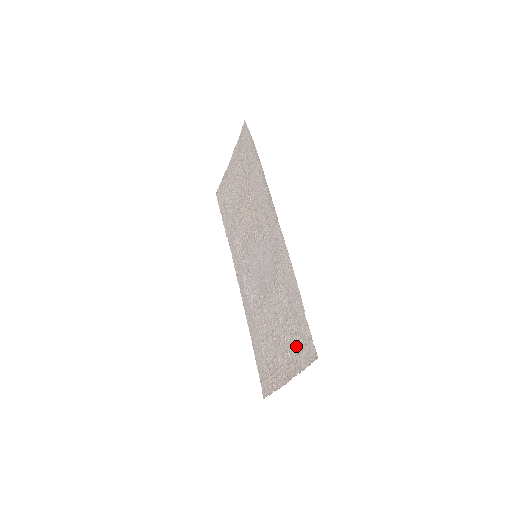
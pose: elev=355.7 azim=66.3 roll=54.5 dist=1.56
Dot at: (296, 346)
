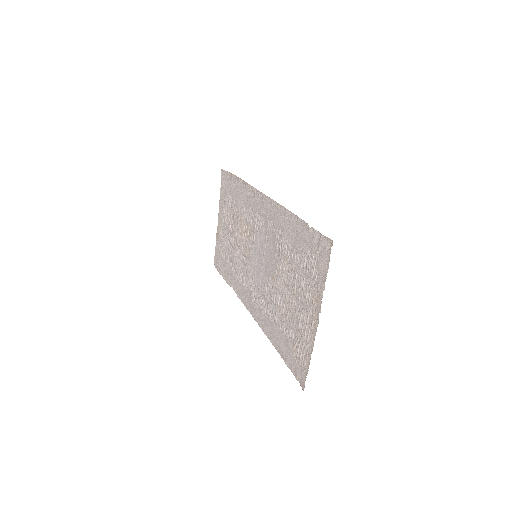
Dot at: (312, 269)
